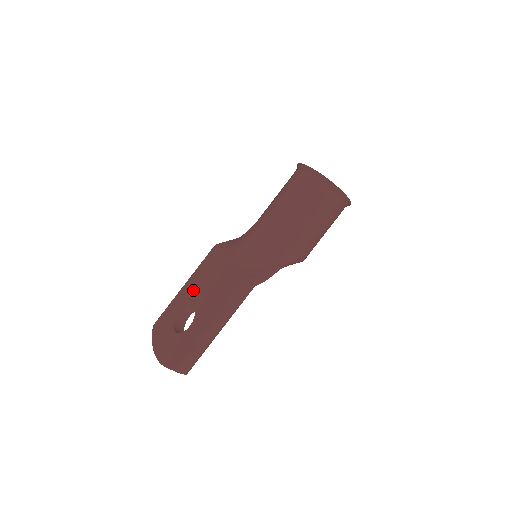
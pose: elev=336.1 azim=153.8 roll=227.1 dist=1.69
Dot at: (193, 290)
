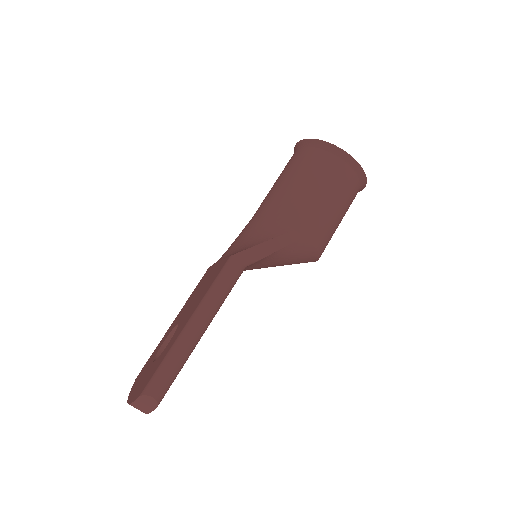
Dot at: (181, 313)
